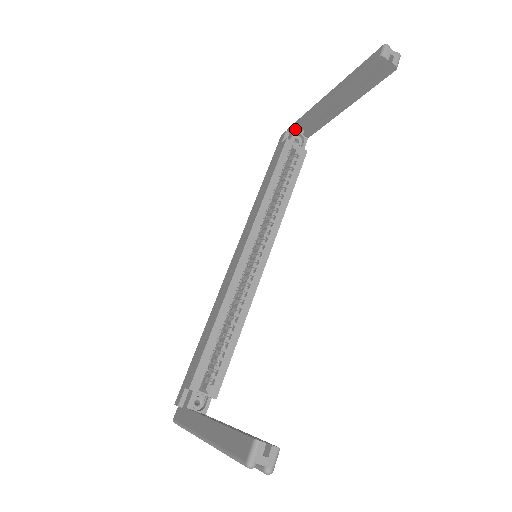
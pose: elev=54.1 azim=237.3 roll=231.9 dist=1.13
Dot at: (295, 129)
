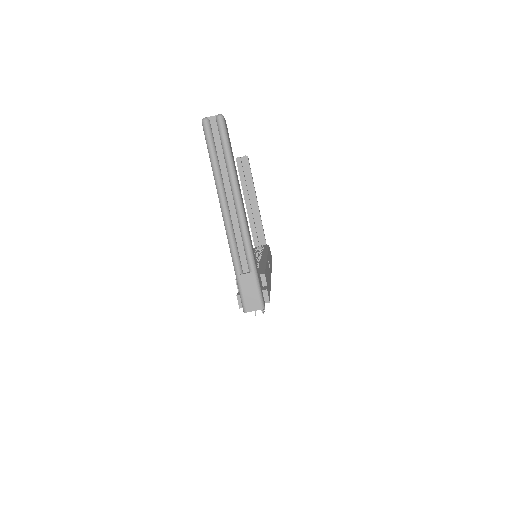
Dot at: occluded
